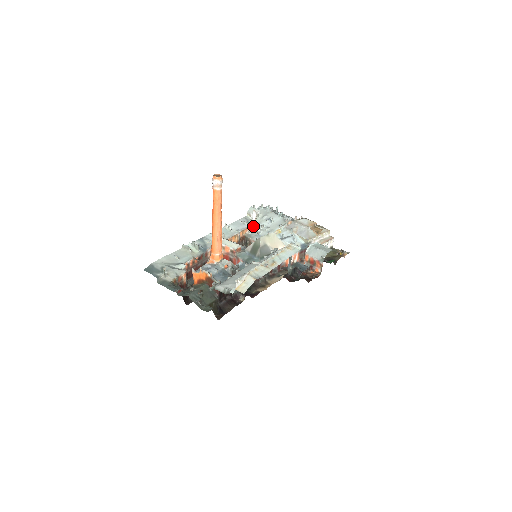
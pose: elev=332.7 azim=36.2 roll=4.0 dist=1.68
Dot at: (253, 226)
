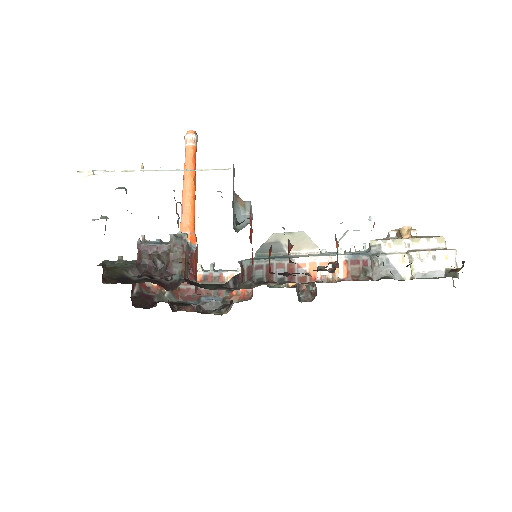
Dot at: occluded
